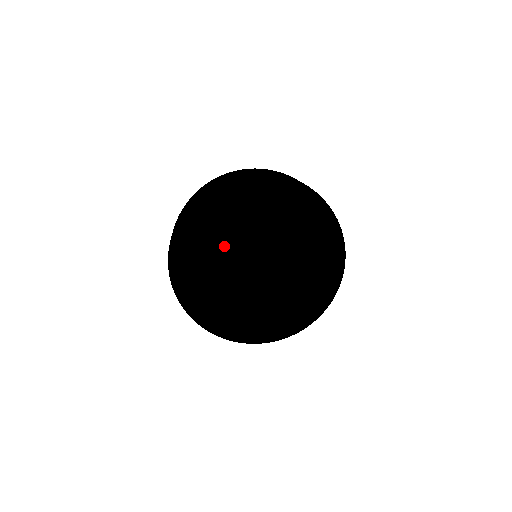
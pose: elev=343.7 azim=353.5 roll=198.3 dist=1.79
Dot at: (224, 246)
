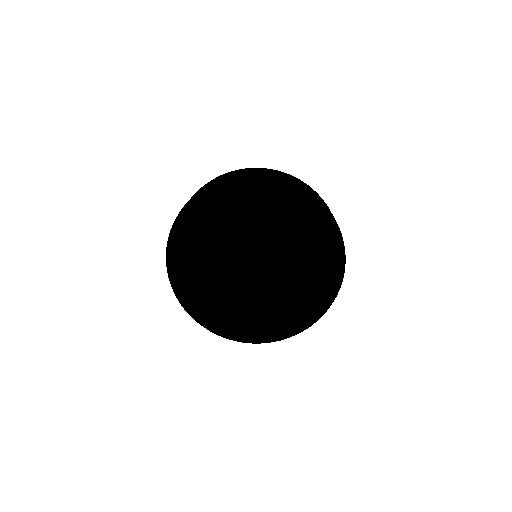
Dot at: (216, 276)
